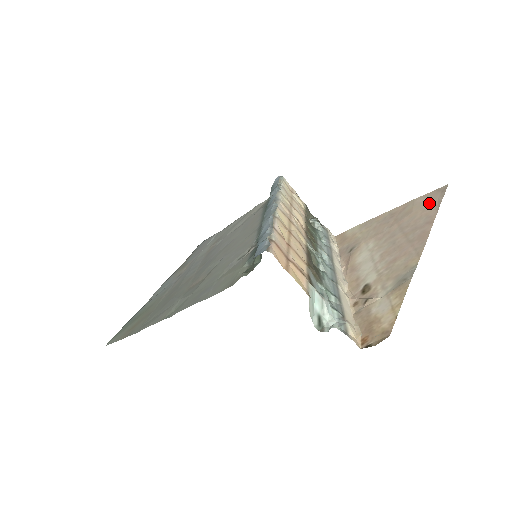
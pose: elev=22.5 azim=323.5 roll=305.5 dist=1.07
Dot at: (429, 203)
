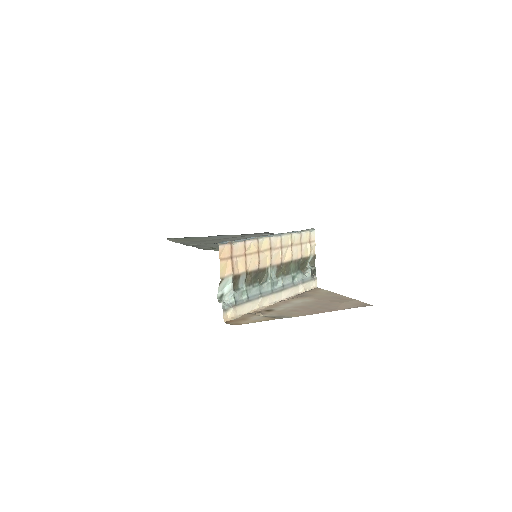
Dot at: (352, 305)
